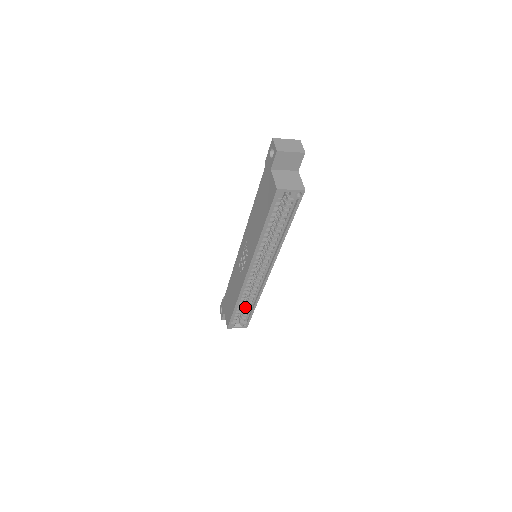
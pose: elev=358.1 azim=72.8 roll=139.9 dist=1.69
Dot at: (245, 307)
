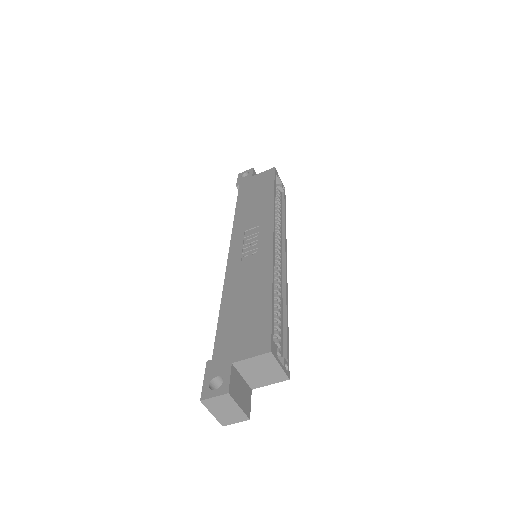
Dot at: (274, 322)
